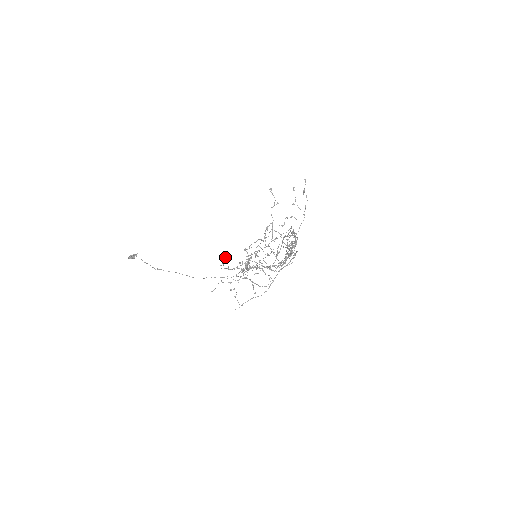
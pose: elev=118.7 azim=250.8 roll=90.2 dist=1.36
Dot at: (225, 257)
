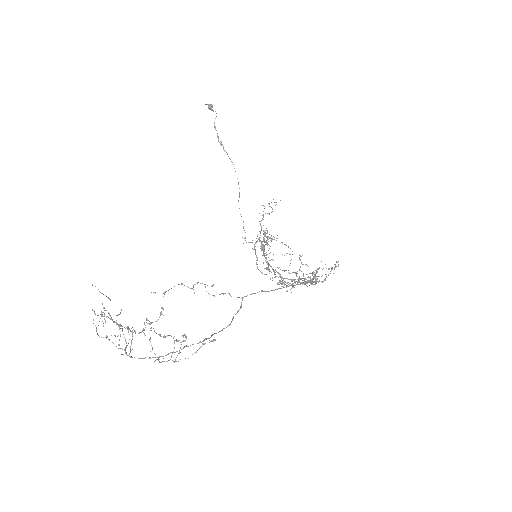
Dot at: occluded
